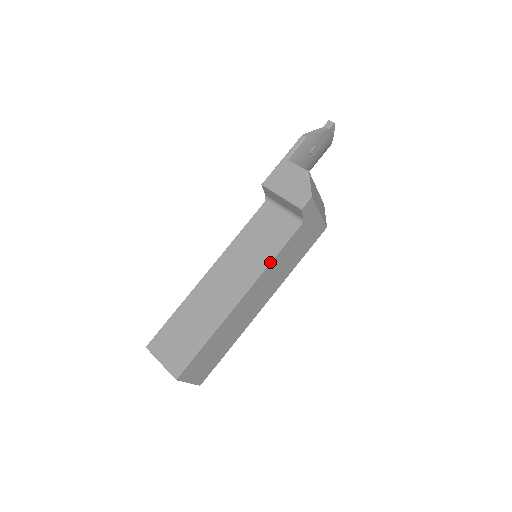
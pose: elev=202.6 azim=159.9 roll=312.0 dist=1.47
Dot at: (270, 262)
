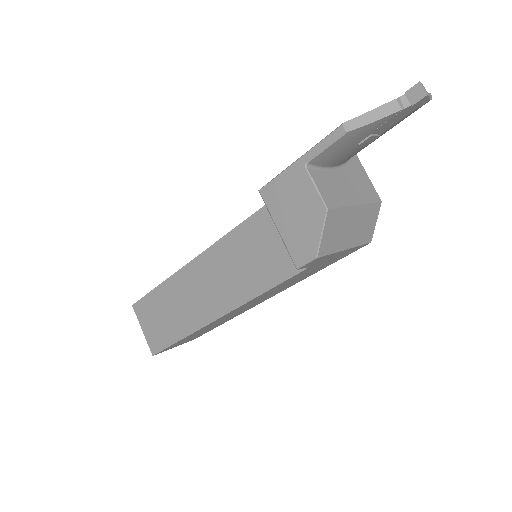
Dot at: (255, 296)
